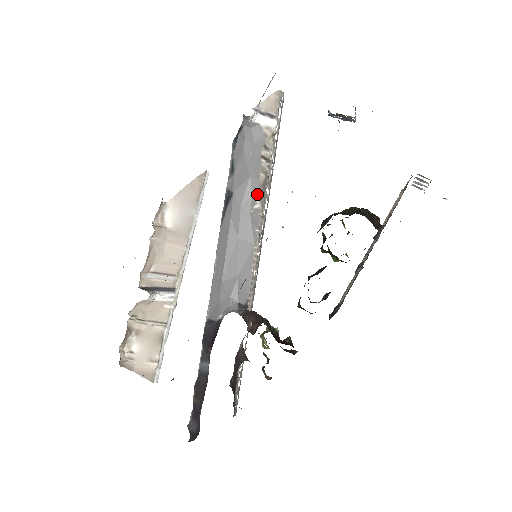
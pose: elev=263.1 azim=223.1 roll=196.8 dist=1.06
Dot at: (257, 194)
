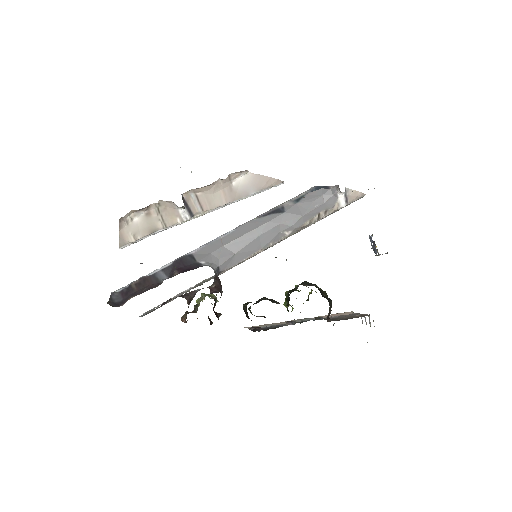
Dot at: (295, 228)
